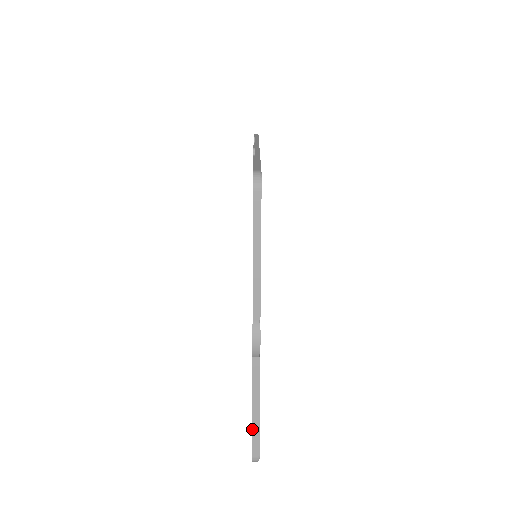
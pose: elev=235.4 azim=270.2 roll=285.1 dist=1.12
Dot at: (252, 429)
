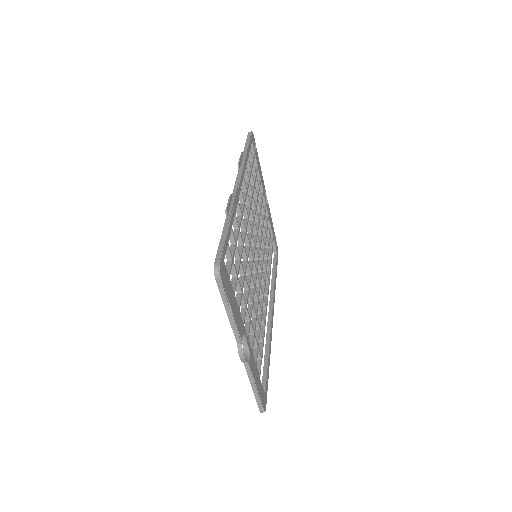
Dot at: (255, 398)
